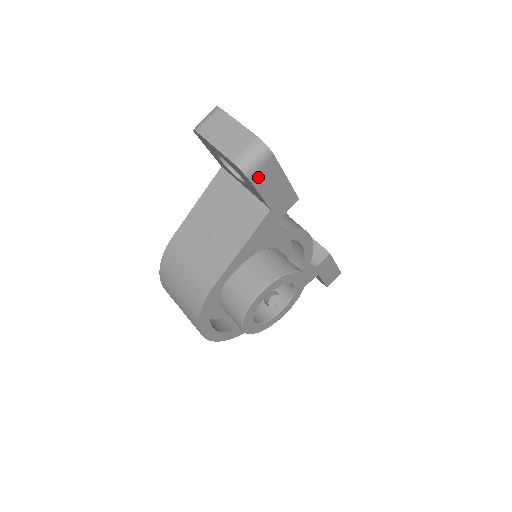
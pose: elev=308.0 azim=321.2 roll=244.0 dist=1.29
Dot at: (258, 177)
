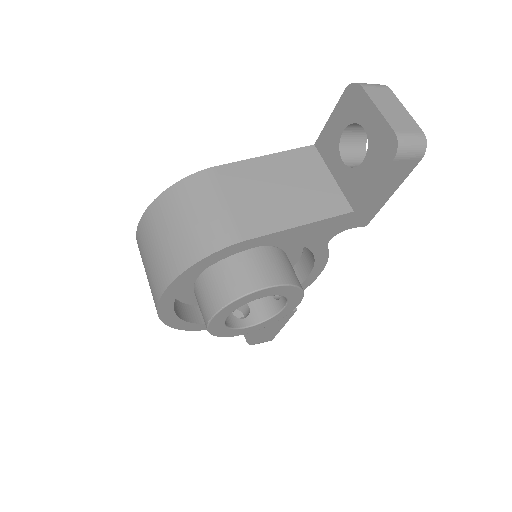
Dot at: (395, 166)
